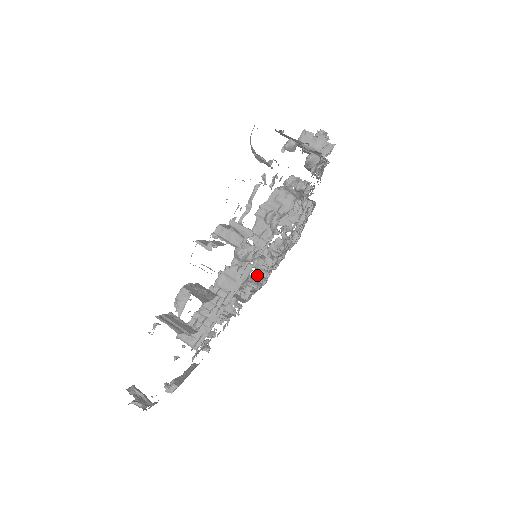
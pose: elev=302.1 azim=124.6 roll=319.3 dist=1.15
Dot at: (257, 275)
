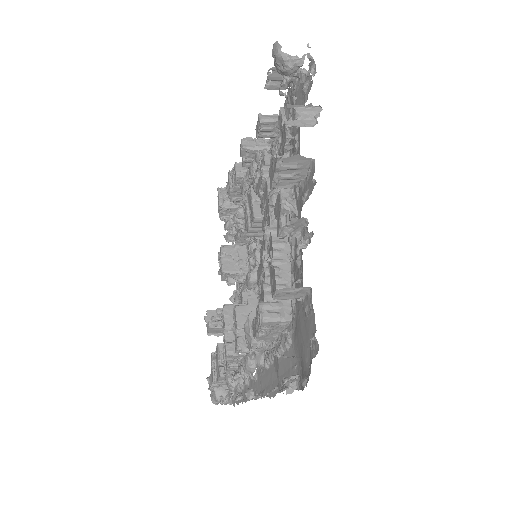
Dot at: occluded
